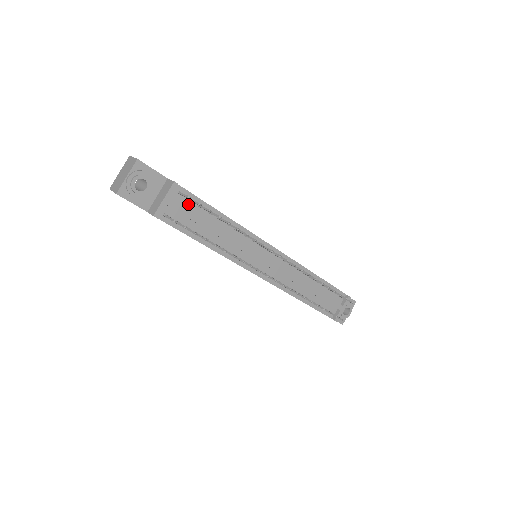
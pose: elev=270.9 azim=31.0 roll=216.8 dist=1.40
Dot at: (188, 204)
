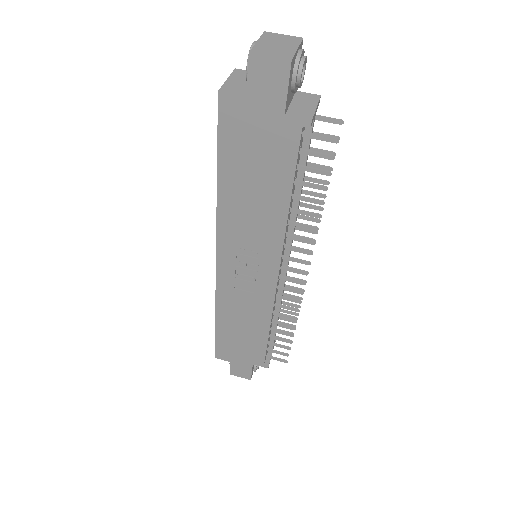
Dot at: occluded
